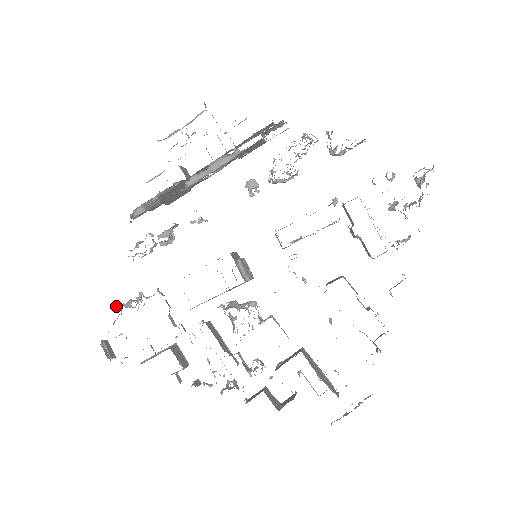
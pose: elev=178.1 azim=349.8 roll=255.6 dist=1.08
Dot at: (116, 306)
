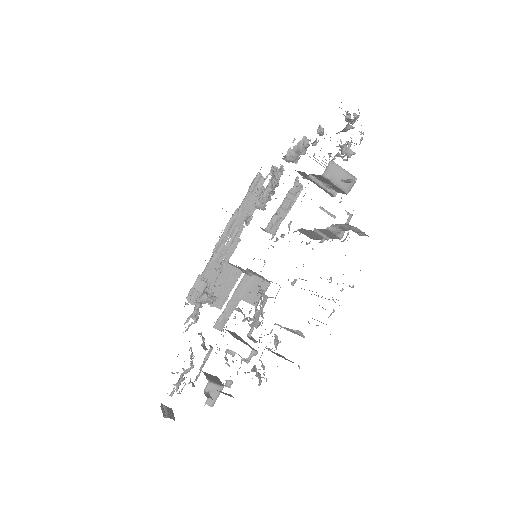
Dot at: occluded
